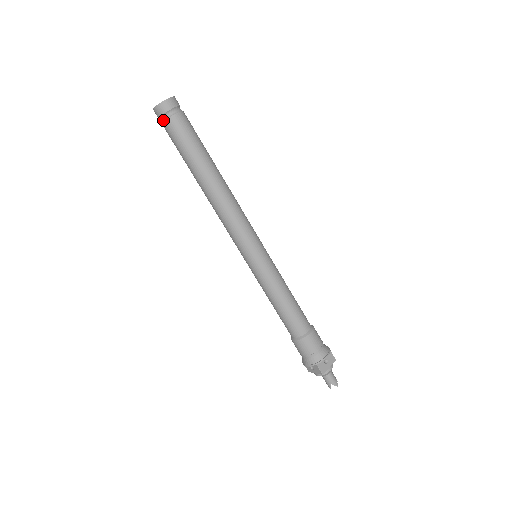
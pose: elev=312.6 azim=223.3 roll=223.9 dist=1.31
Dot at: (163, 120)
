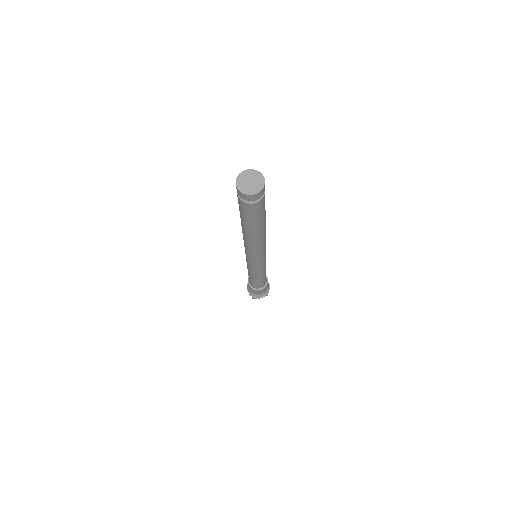
Dot at: (238, 195)
